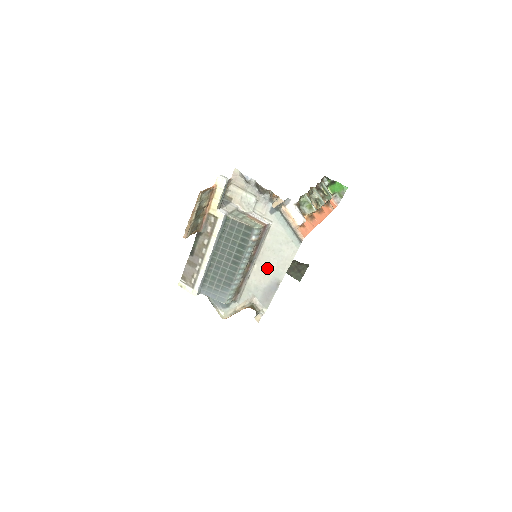
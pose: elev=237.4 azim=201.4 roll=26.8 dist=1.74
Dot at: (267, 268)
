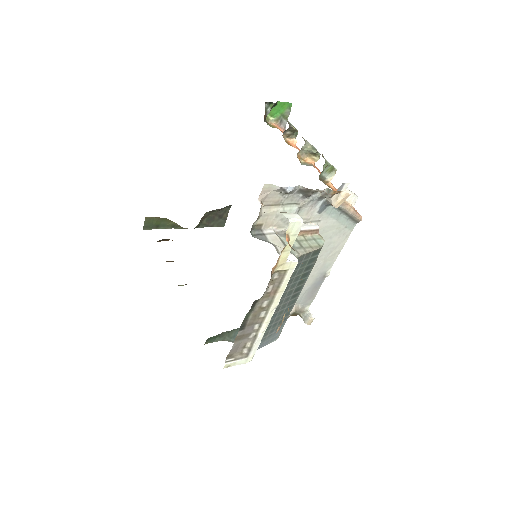
Dot at: occluded
